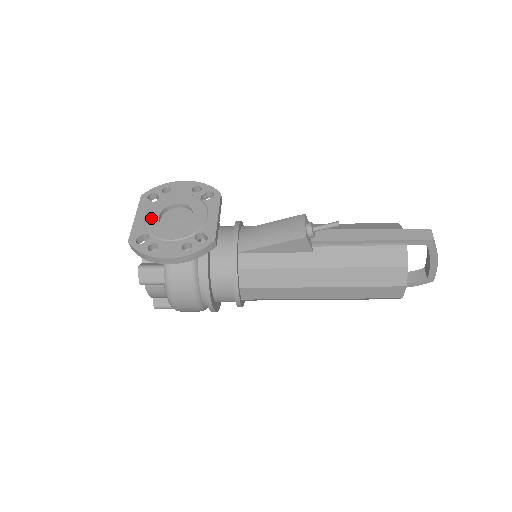
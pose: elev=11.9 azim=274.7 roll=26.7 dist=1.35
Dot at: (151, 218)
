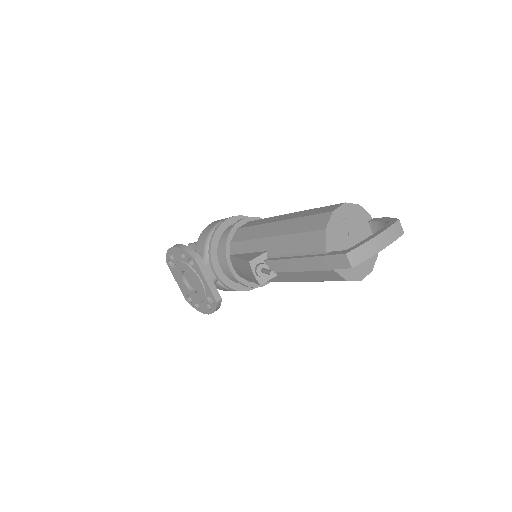
Dot at: (182, 284)
